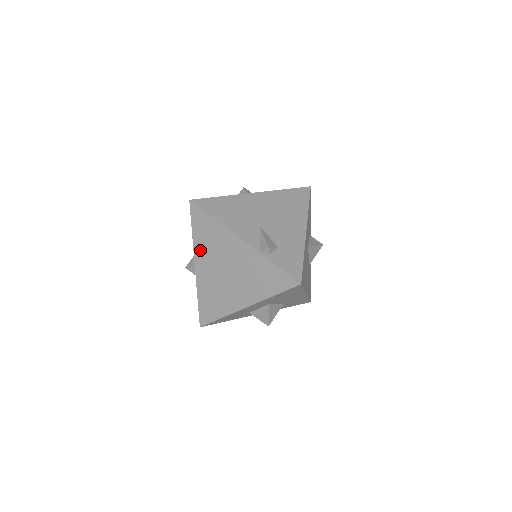
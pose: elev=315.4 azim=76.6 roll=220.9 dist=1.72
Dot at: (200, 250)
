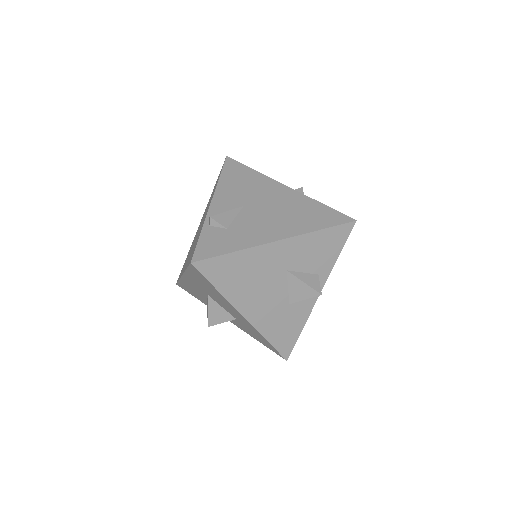
Dot at: occluded
